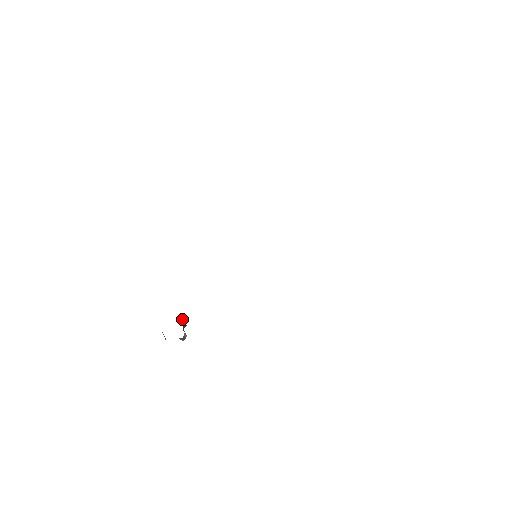
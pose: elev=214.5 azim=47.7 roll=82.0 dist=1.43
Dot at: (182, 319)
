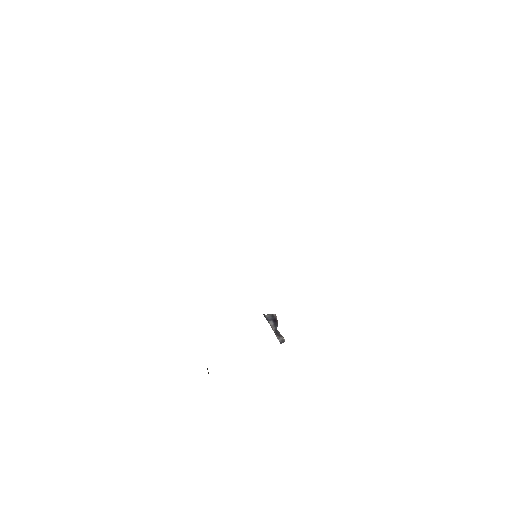
Dot at: (270, 321)
